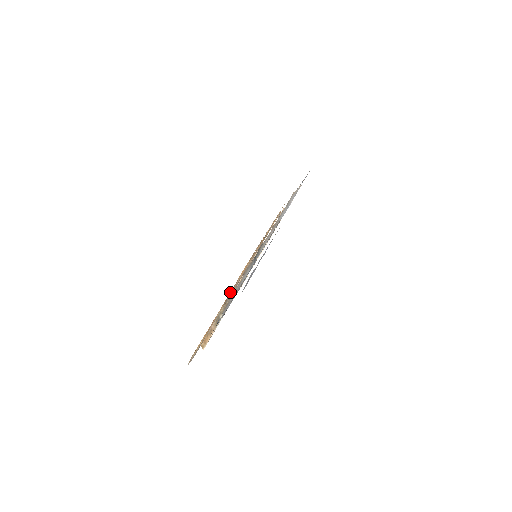
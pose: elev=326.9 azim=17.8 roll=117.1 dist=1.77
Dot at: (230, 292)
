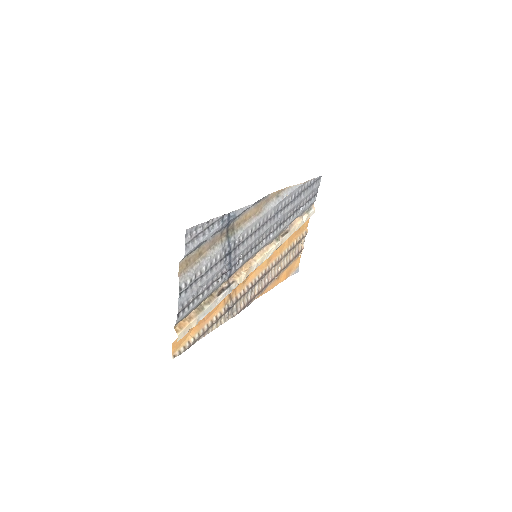
Dot at: (231, 295)
